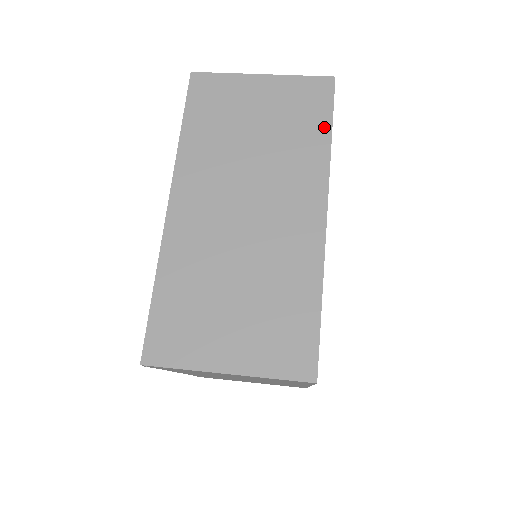
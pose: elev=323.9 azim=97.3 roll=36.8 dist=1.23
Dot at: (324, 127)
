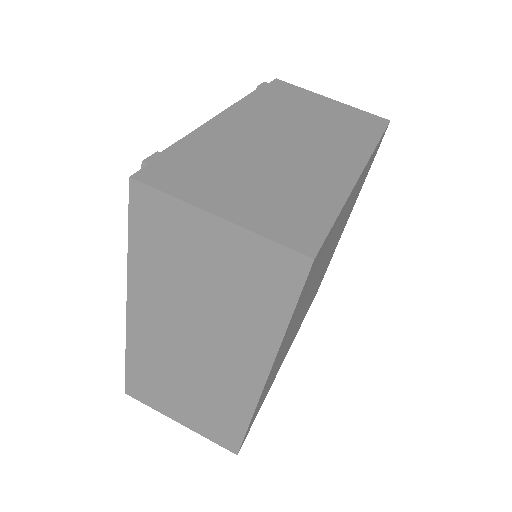
Dot at: (283, 311)
